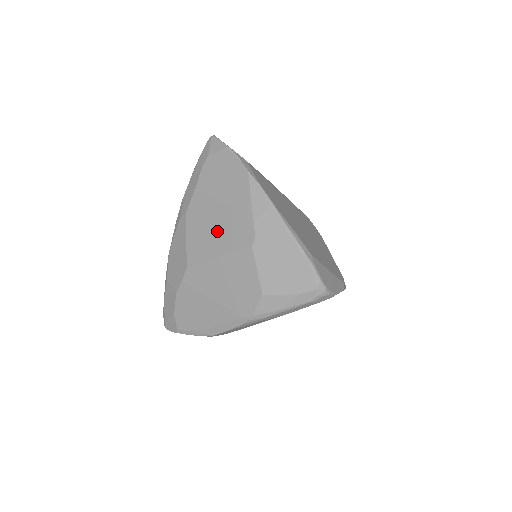
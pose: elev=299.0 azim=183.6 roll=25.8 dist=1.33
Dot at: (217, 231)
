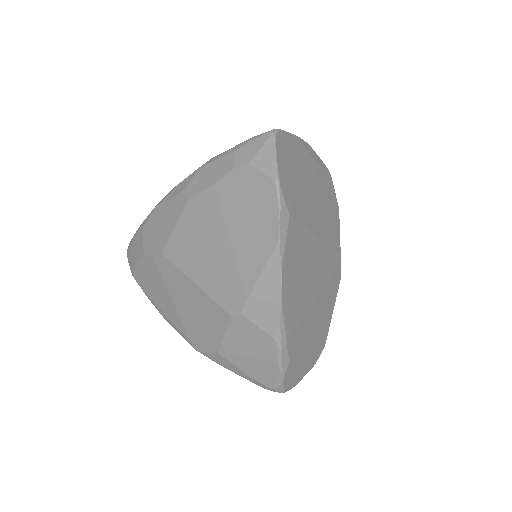
Dot at: (208, 259)
